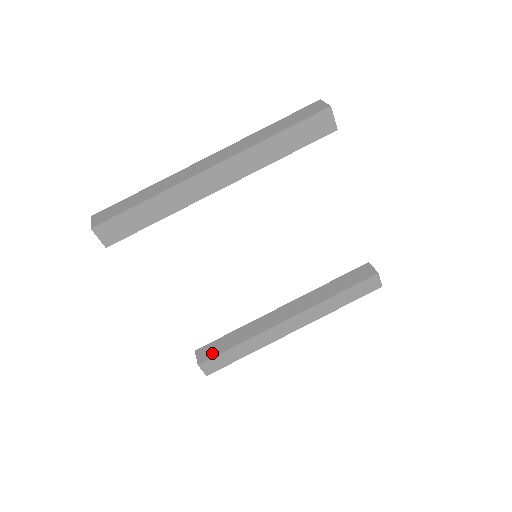
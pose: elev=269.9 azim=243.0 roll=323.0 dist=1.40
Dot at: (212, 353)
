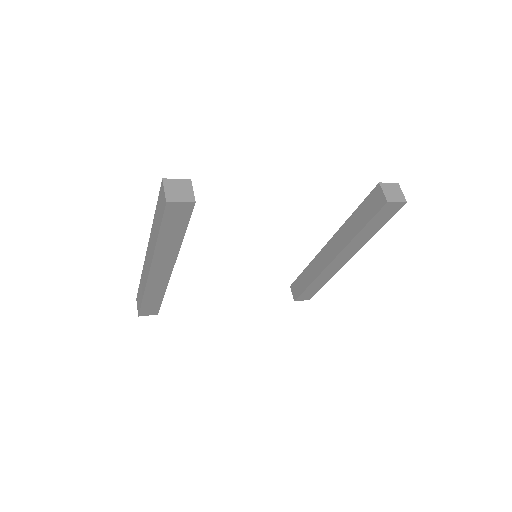
Dot at: (298, 291)
